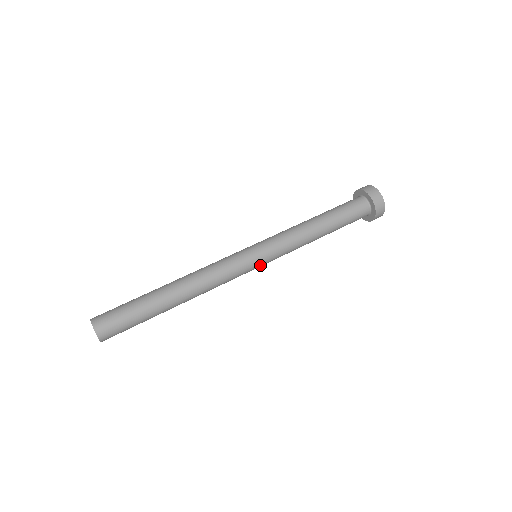
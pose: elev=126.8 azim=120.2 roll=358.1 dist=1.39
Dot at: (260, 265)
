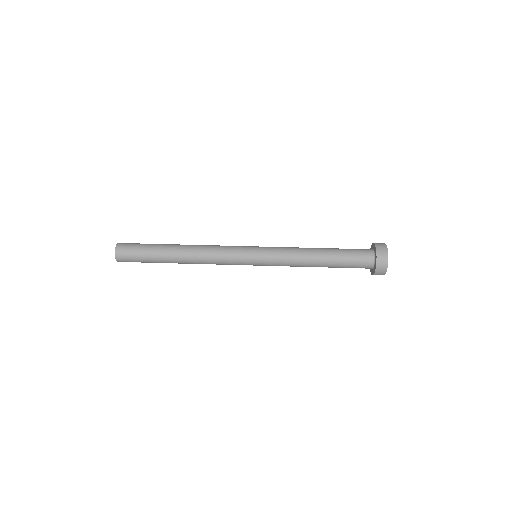
Dot at: (254, 265)
